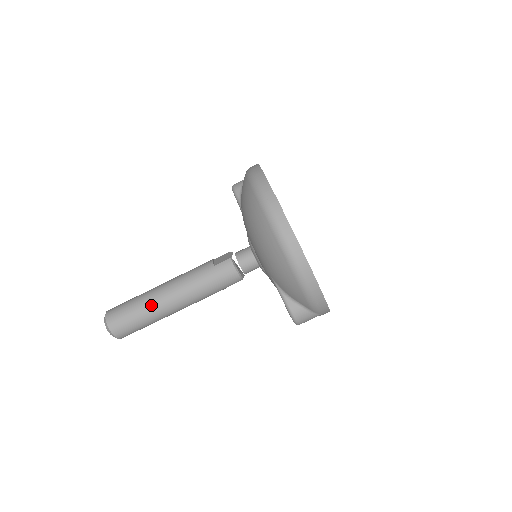
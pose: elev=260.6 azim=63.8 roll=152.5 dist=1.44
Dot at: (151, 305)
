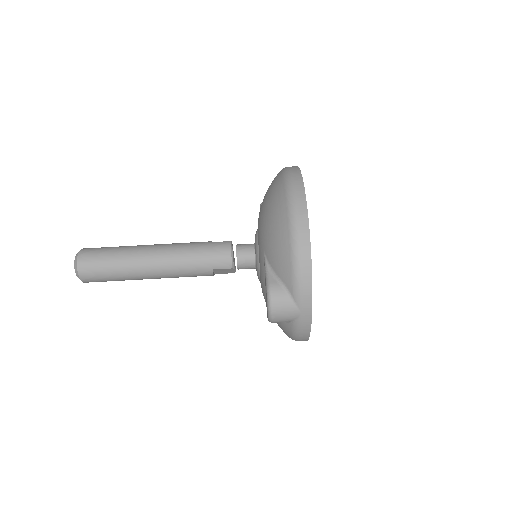
Dot at: (131, 251)
